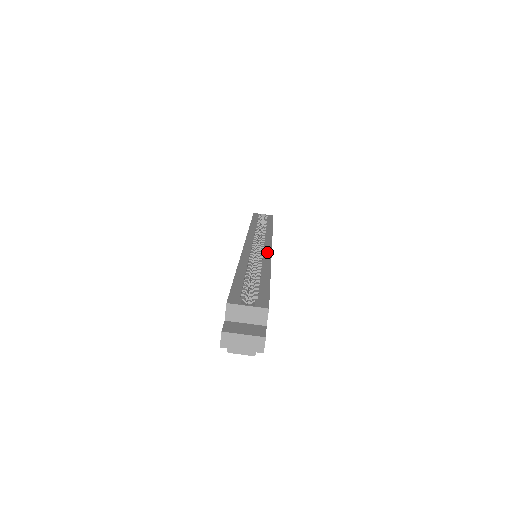
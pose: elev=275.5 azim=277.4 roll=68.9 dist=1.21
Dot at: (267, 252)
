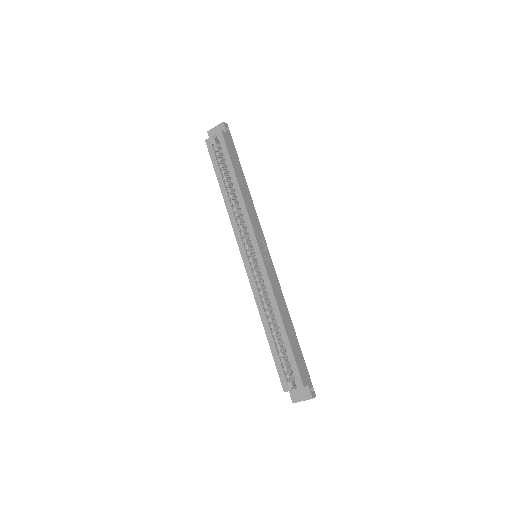
Dot at: (265, 277)
